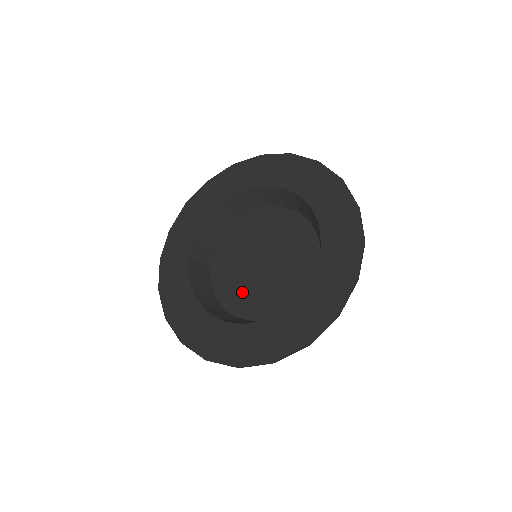
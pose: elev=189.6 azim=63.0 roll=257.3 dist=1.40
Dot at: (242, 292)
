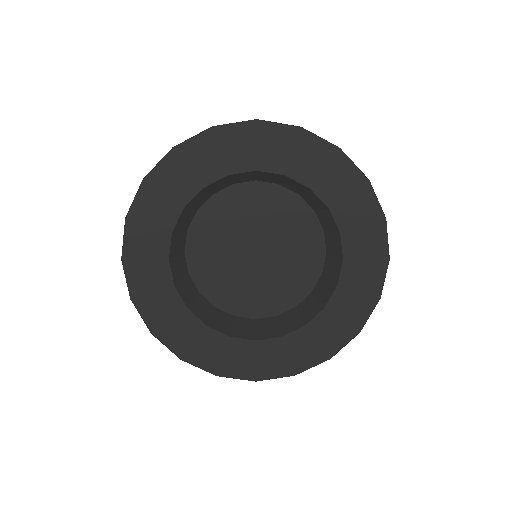
Dot at: (234, 287)
